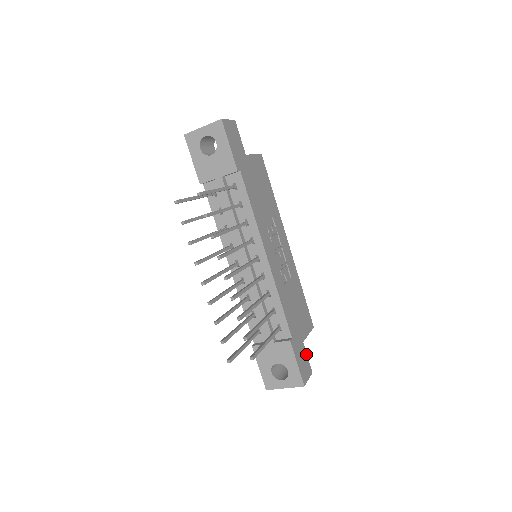
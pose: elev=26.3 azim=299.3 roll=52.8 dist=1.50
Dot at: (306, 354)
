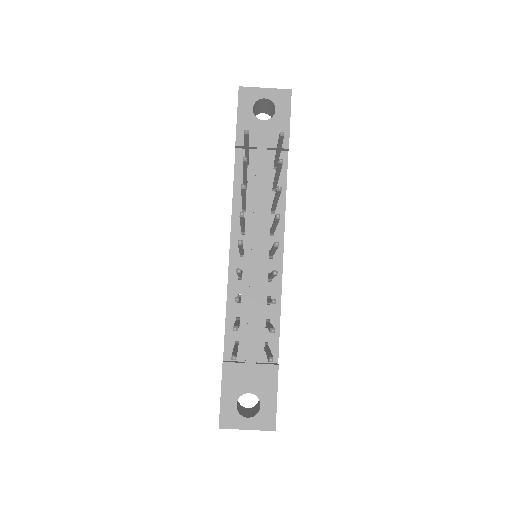
Dot at: occluded
